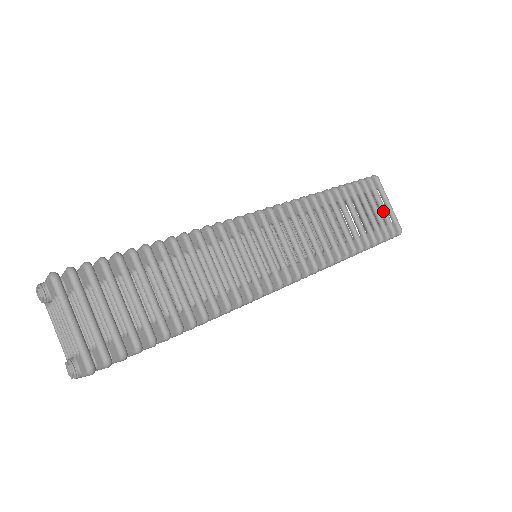
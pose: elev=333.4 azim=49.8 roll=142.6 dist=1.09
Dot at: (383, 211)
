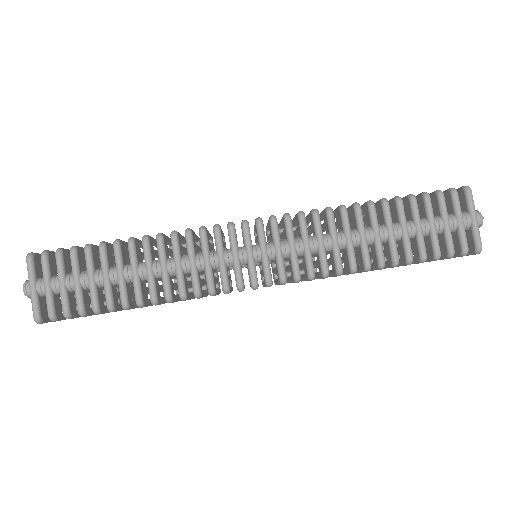
Dot at: occluded
